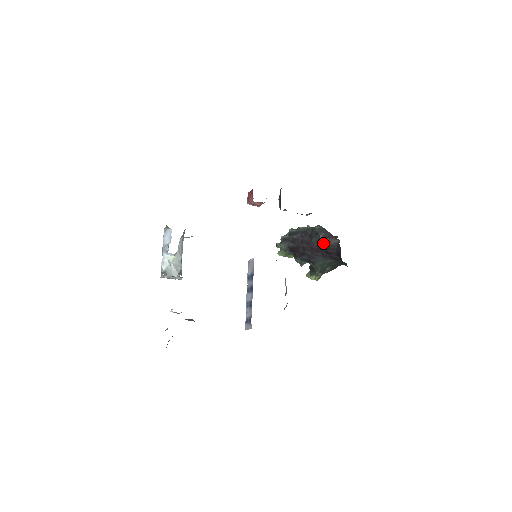
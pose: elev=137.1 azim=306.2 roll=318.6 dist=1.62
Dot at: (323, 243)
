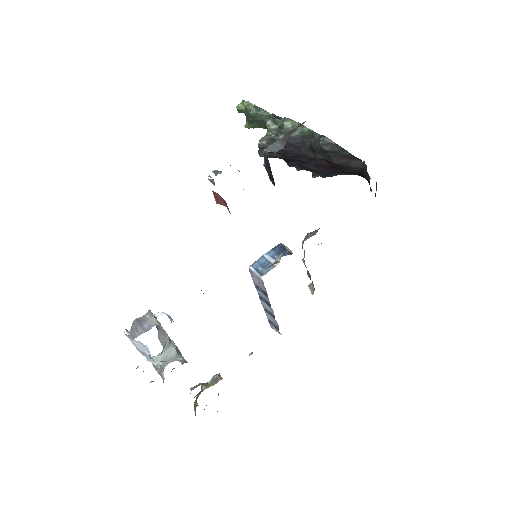
Dot at: (337, 164)
